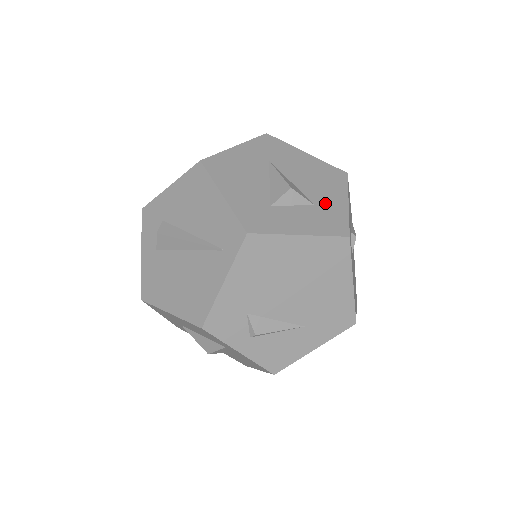
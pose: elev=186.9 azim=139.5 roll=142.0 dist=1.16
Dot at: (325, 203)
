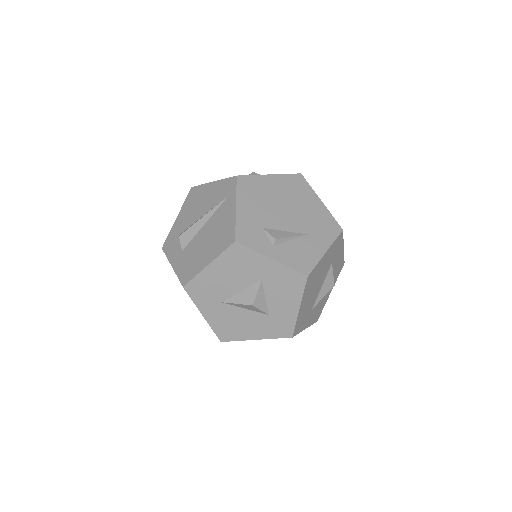
Dot at: occluded
